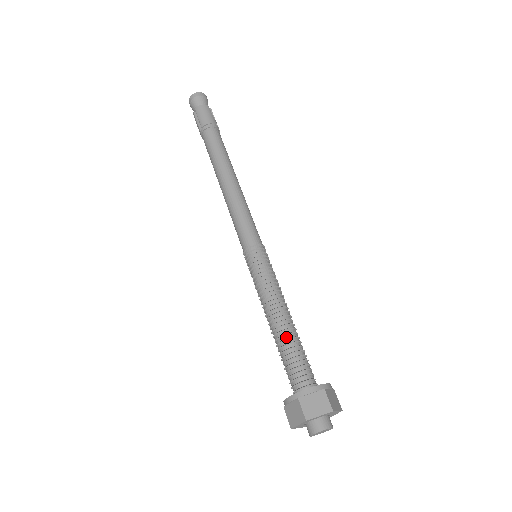
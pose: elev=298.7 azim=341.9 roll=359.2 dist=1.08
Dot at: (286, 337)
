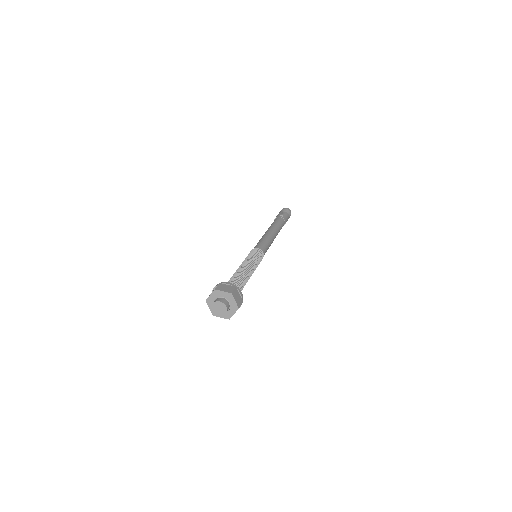
Dot at: occluded
